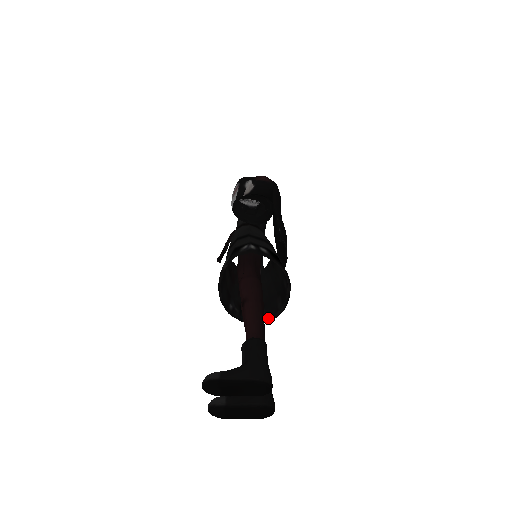
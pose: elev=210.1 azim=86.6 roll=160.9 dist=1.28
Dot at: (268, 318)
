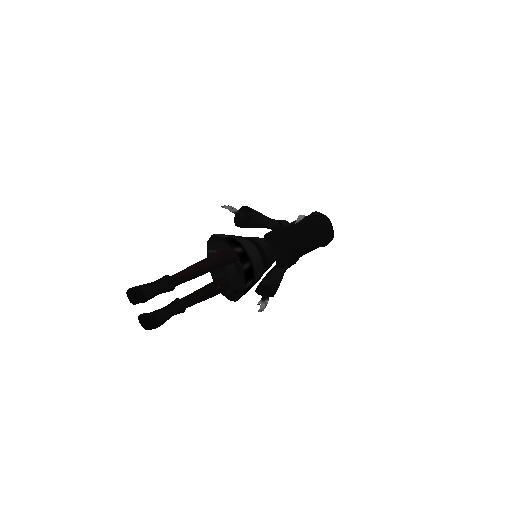
Dot at: occluded
